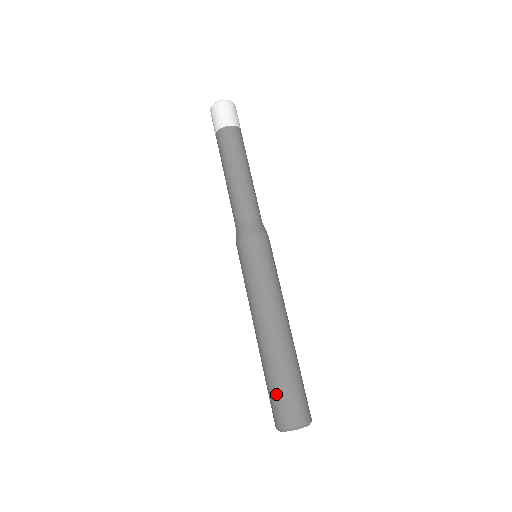
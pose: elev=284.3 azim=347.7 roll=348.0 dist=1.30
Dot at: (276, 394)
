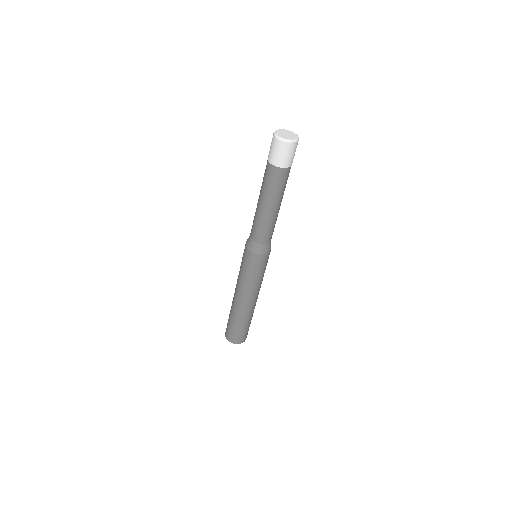
Dot at: (229, 326)
